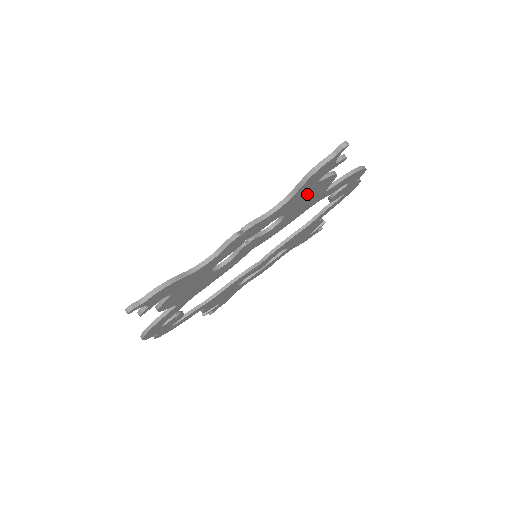
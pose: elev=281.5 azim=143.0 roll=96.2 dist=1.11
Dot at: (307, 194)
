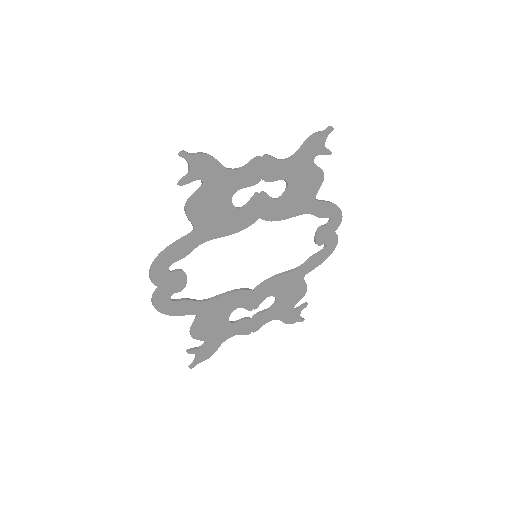
Dot at: (305, 173)
